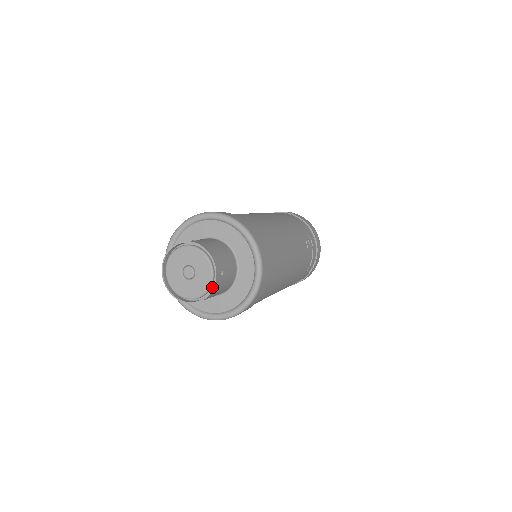
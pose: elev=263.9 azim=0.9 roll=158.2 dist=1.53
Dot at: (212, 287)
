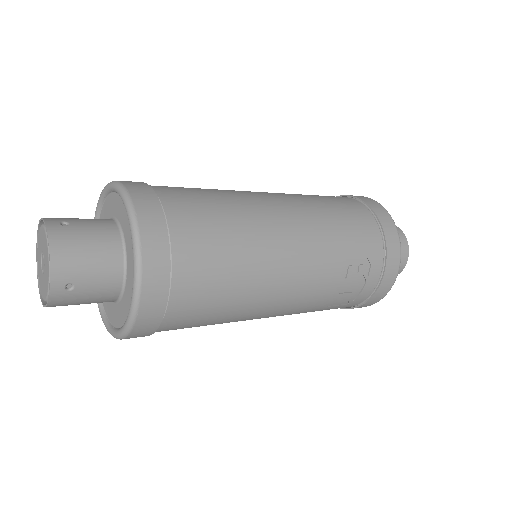
Dot at: (47, 300)
